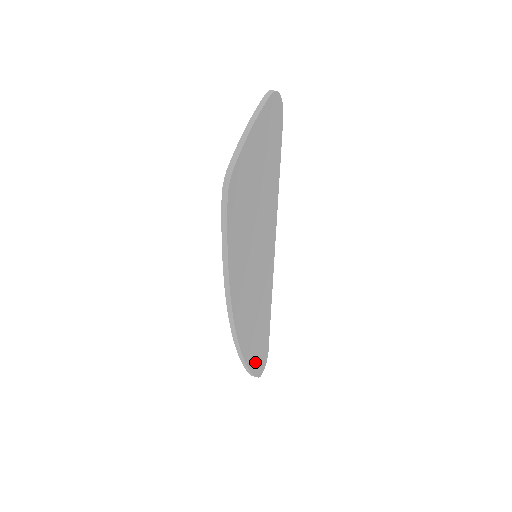
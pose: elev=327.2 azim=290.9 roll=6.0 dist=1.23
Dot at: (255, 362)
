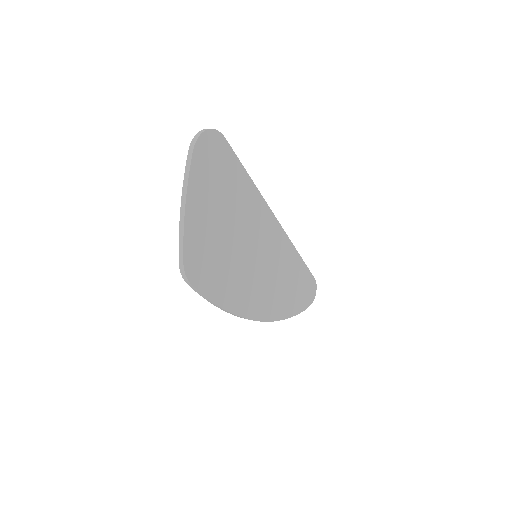
Dot at: (300, 303)
